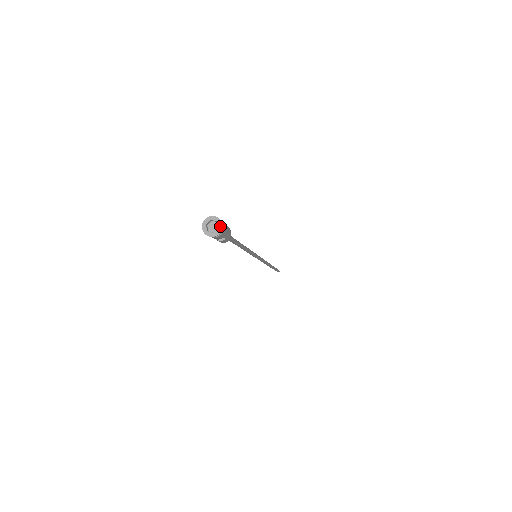
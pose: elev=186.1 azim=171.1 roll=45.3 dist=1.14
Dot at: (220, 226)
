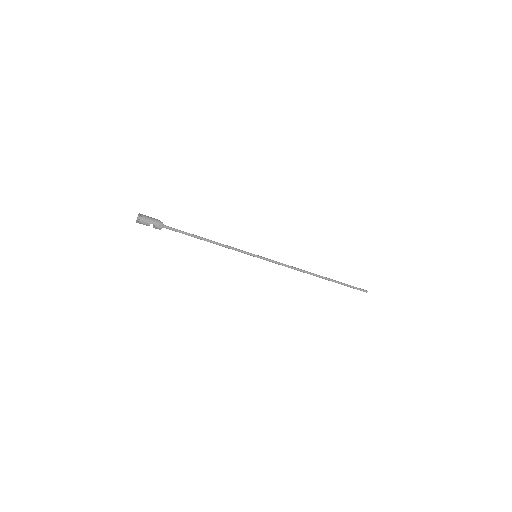
Dot at: (139, 216)
